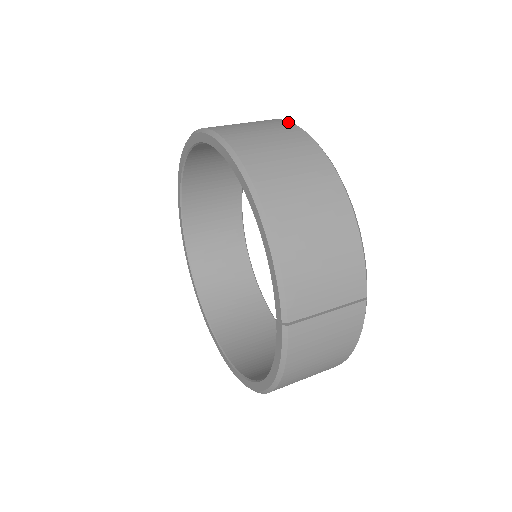
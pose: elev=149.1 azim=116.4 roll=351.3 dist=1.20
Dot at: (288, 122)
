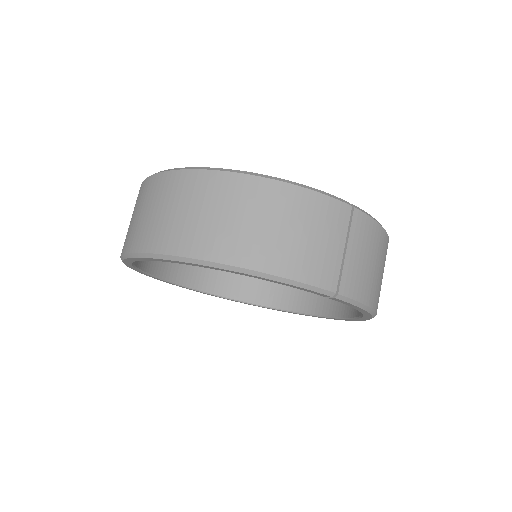
Dot at: (156, 176)
